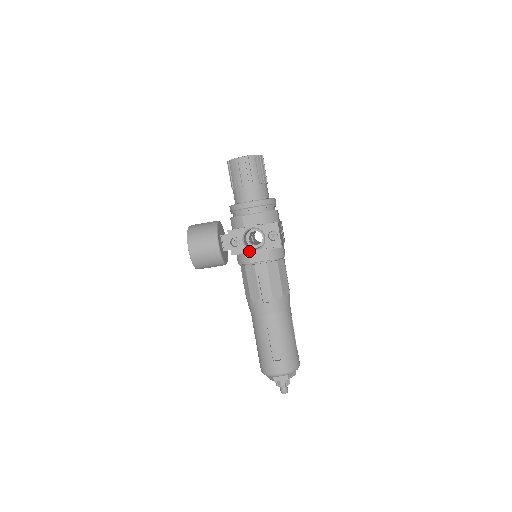
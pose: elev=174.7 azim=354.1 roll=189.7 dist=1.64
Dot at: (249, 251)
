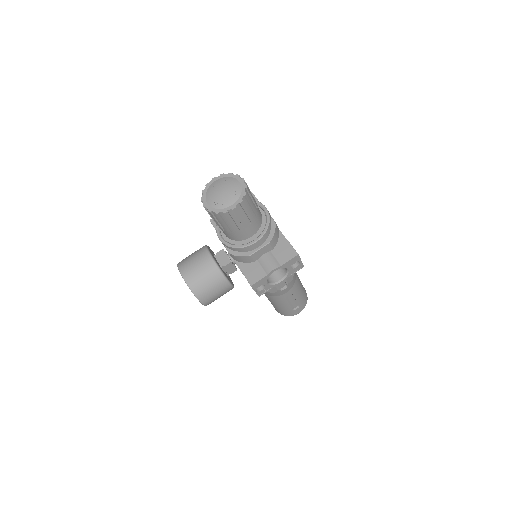
Dot at: (275, 285)
